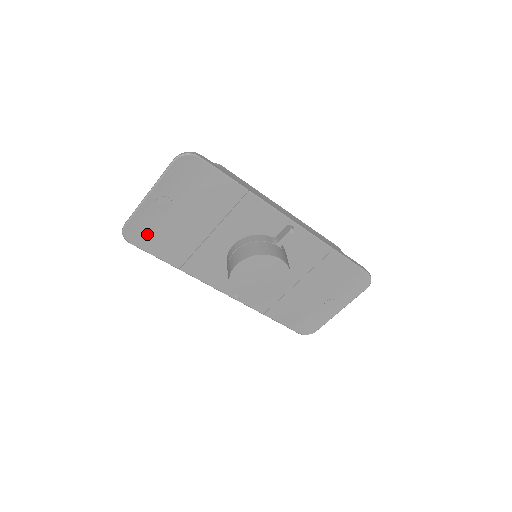
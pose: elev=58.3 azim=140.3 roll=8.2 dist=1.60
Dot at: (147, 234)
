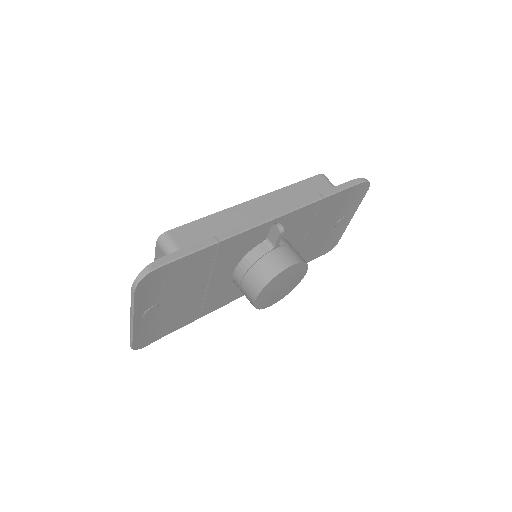
Dot at: (154, 332)
